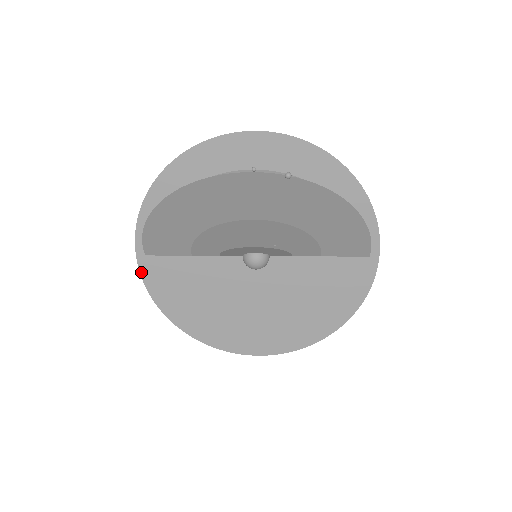
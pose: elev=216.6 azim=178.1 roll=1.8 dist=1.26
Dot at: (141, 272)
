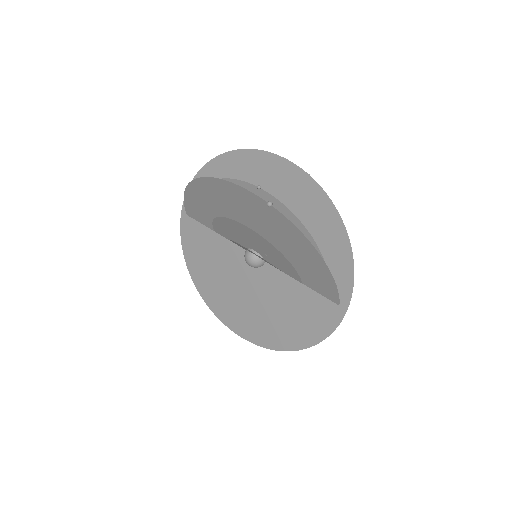
Dot at: (181, 225)
